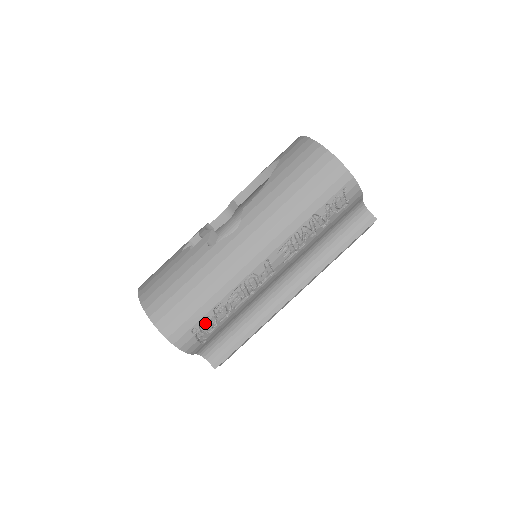
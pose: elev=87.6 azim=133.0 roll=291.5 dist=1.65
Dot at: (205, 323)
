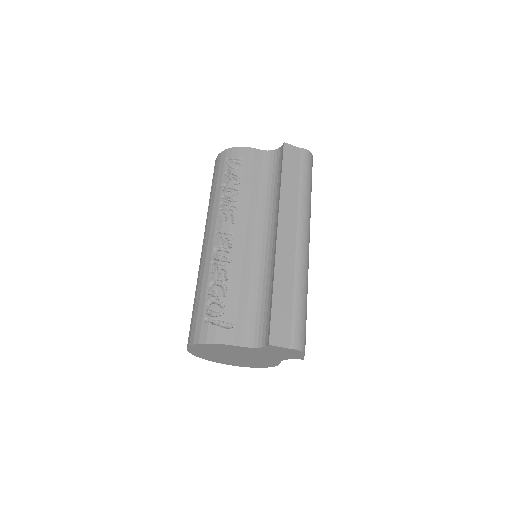
Dot at: (210, 308)
